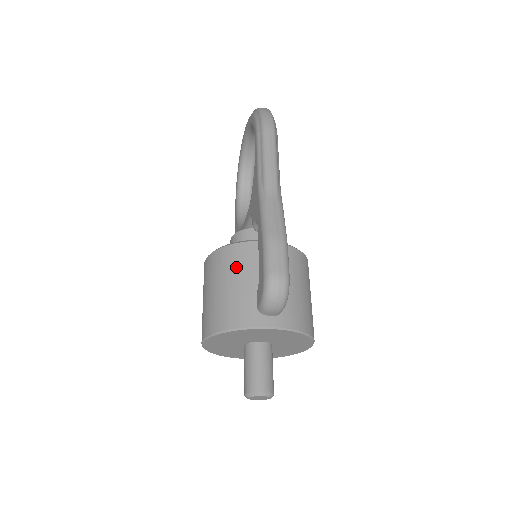
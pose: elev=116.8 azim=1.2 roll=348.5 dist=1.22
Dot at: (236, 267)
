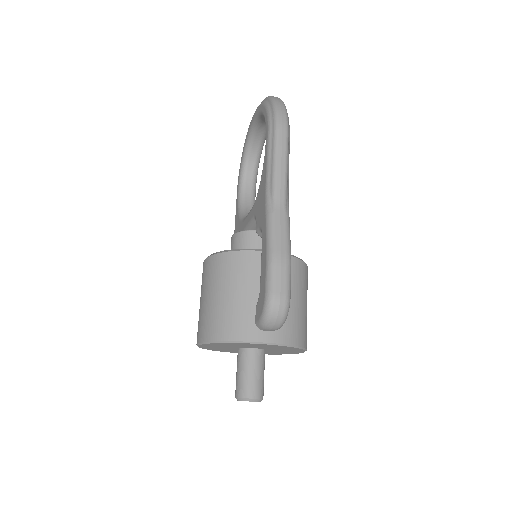
Dot at: (237, 277)
